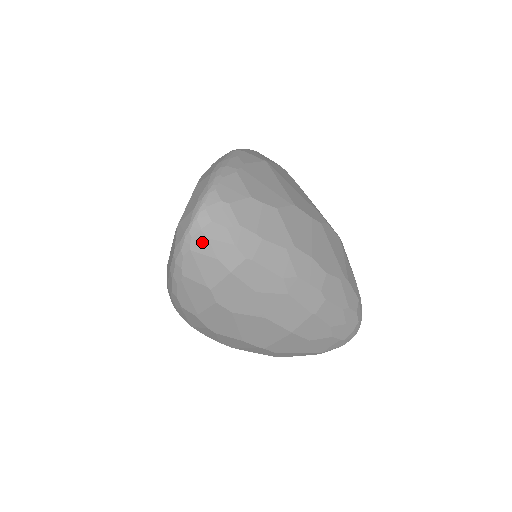
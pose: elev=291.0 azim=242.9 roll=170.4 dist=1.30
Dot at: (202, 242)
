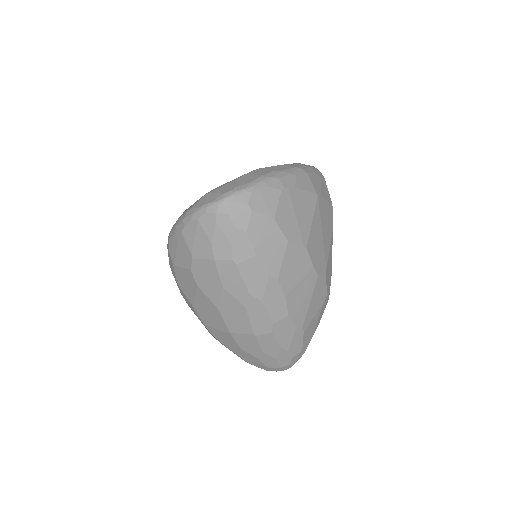
Dot at: (210, 222)
